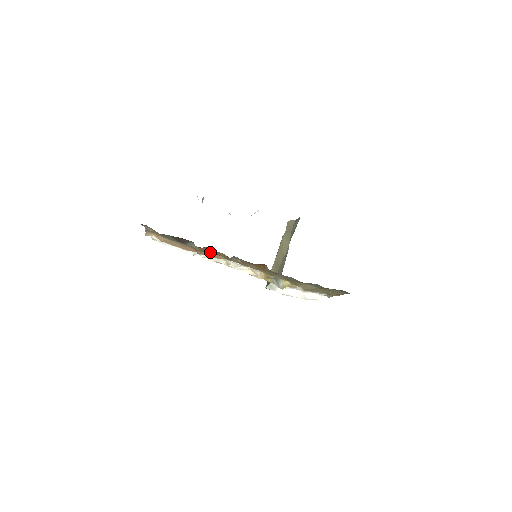
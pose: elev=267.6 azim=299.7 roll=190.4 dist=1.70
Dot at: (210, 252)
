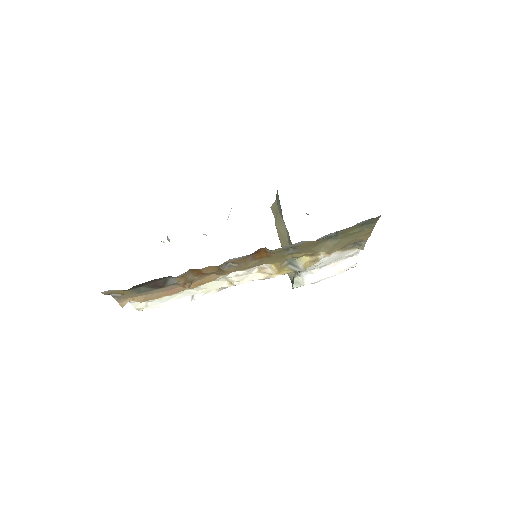
Dot at: (198, 278)
